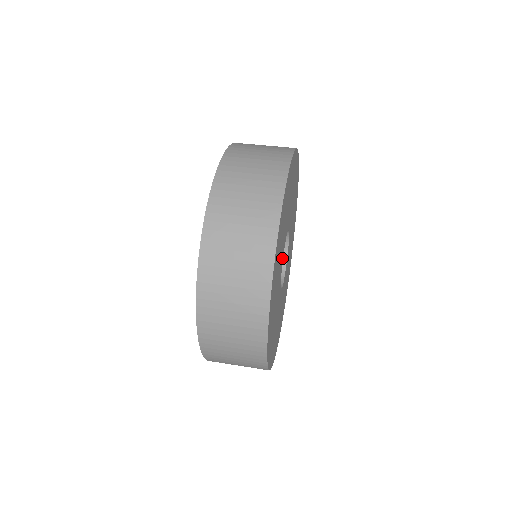
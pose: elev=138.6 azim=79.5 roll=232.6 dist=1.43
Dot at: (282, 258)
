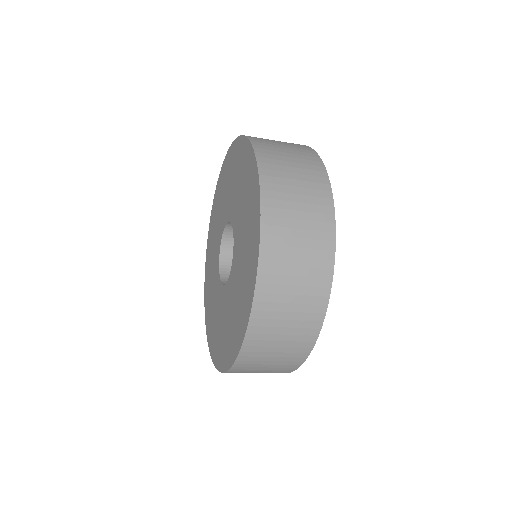
Dot at: occluded
